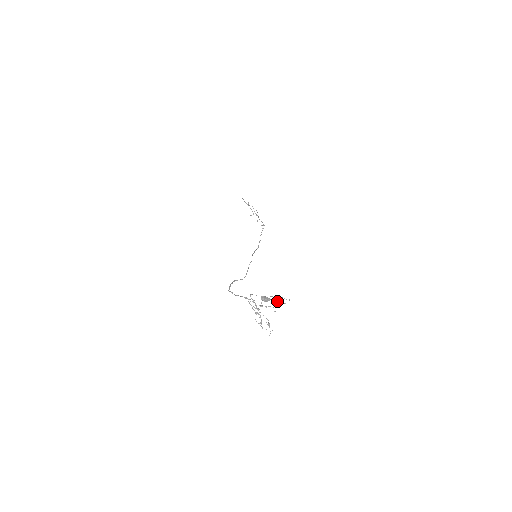
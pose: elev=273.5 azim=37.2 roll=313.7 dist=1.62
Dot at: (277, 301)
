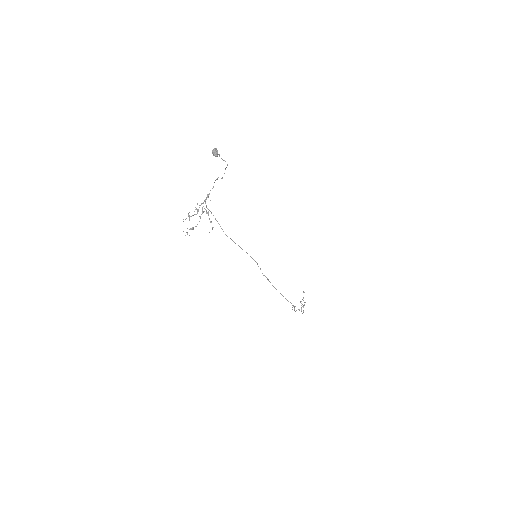
Dot at: (219, 154)
